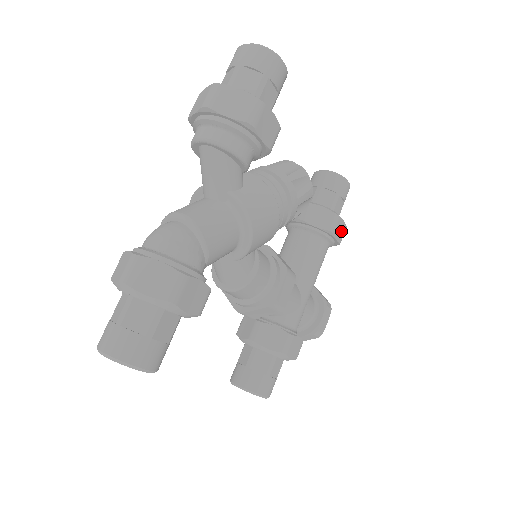
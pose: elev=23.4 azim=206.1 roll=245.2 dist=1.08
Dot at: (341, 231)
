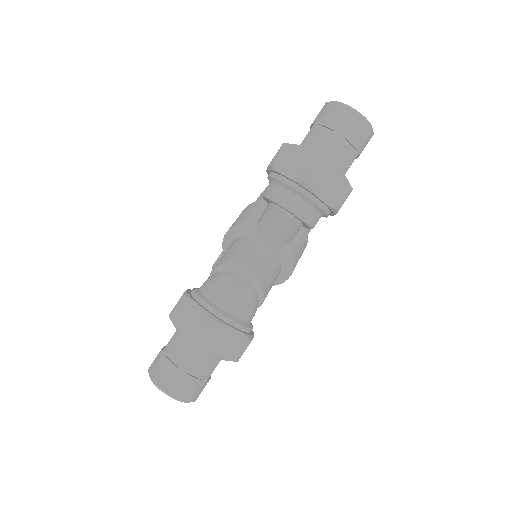
Dot at: occluded
